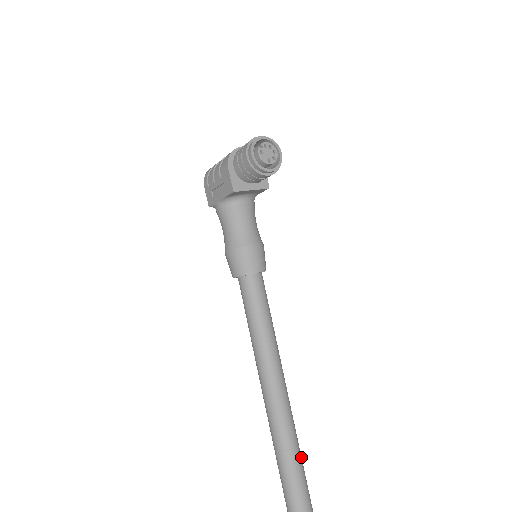
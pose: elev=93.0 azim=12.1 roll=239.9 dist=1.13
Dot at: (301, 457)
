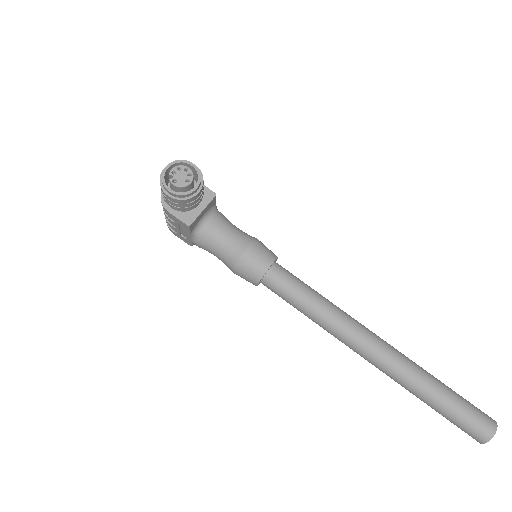
Dot at: (439, 382)
